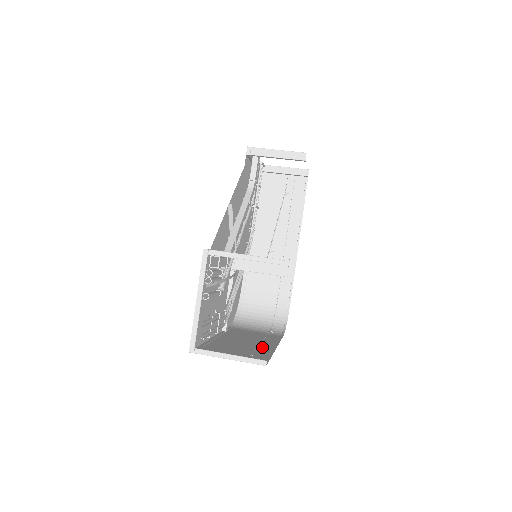
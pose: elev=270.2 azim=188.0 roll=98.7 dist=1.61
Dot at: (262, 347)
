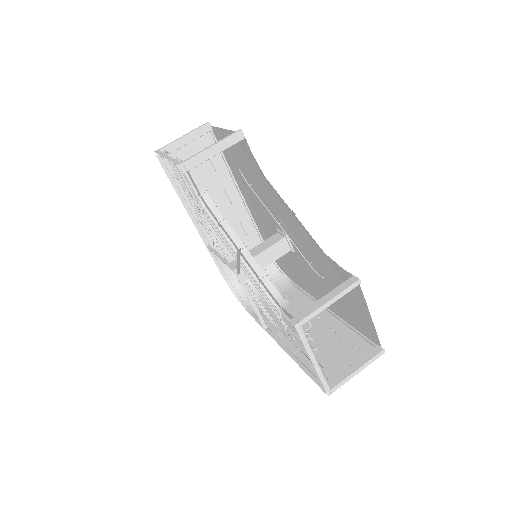
Dot at: (328, 324)
